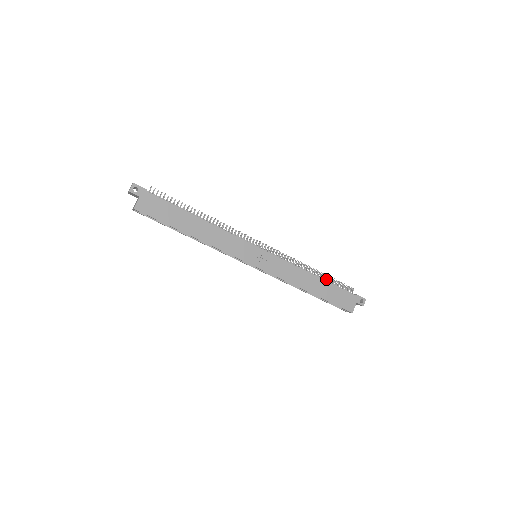
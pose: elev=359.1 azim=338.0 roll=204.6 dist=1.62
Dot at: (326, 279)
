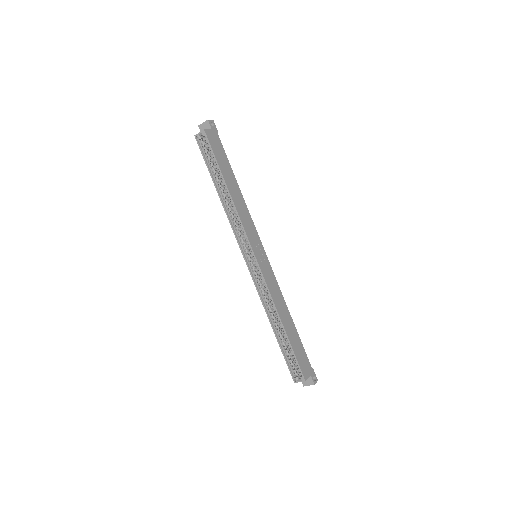
Dot at: occluded
